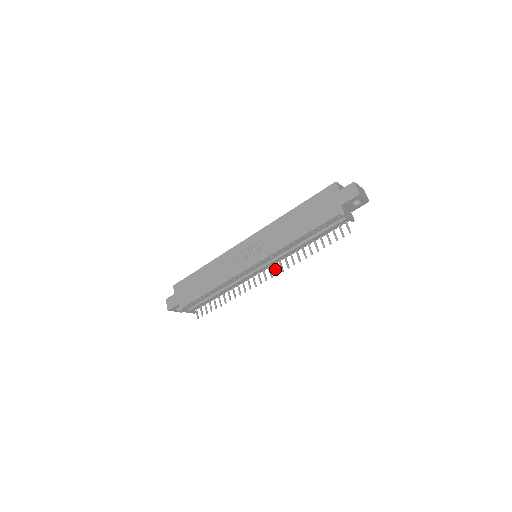
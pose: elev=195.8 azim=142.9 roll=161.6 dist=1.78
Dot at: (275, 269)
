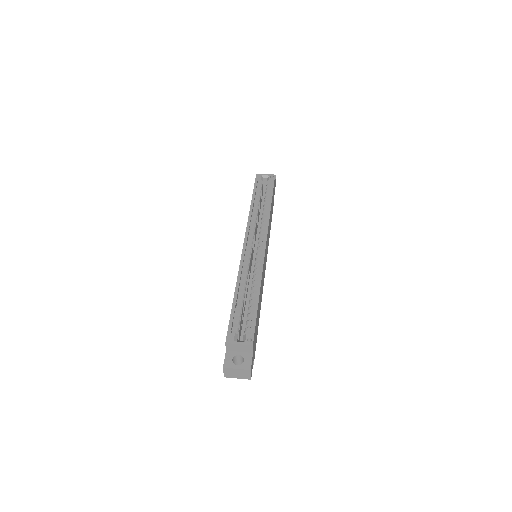
Dot at: occluded
